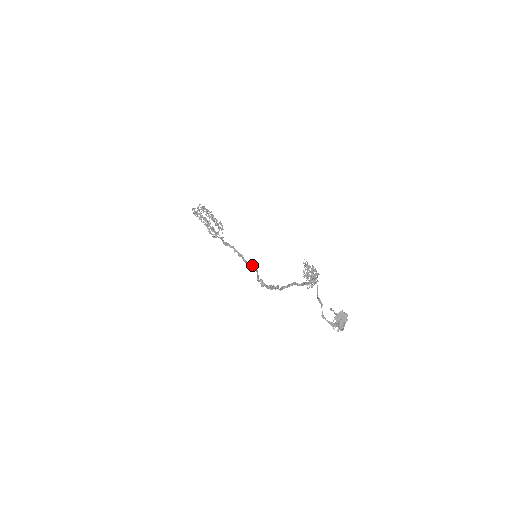
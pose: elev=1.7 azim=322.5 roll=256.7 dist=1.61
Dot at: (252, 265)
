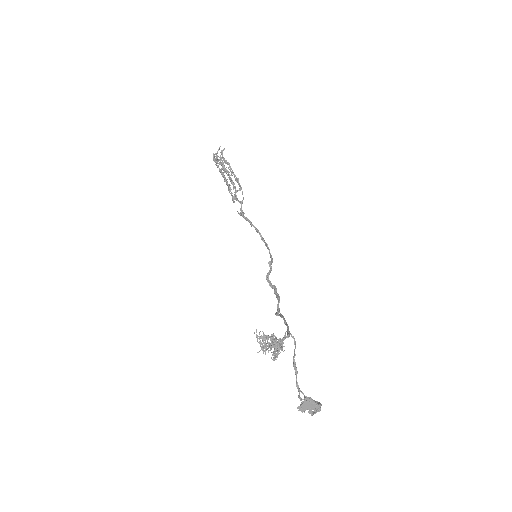
Dot at: (268, 249)
